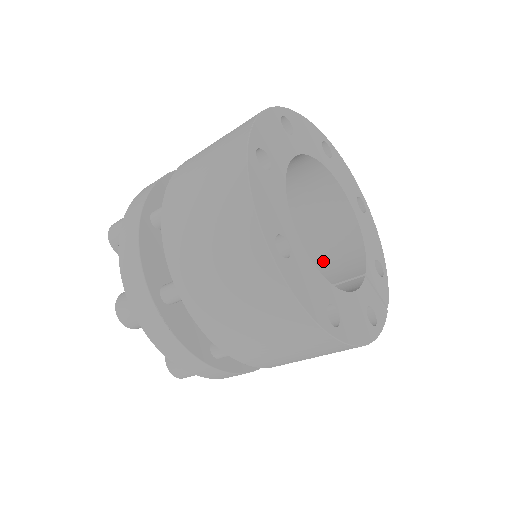
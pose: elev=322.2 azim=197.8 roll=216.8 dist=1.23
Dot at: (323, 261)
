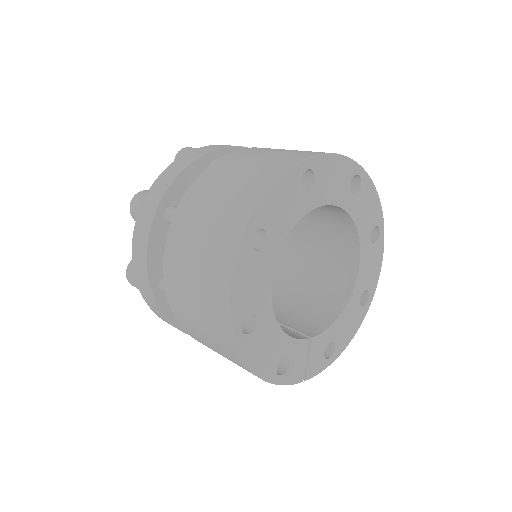
Dot at: (298, 308)
